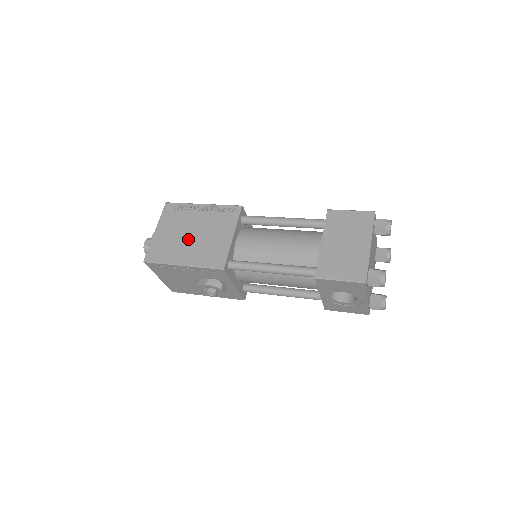
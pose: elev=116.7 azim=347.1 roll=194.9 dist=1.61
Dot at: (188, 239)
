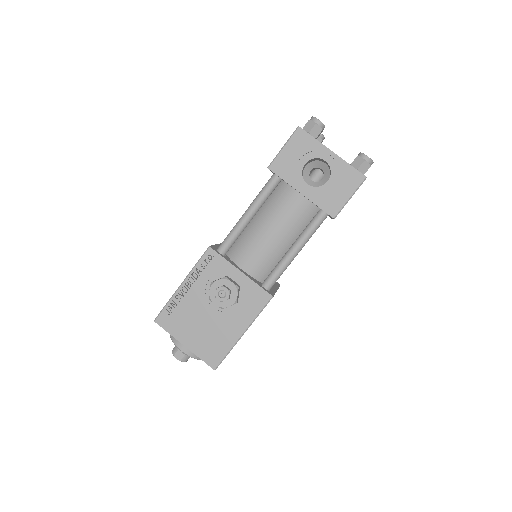
Dot at: occluded
